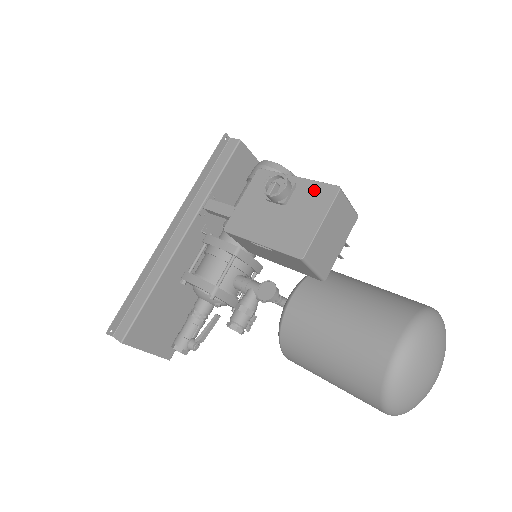
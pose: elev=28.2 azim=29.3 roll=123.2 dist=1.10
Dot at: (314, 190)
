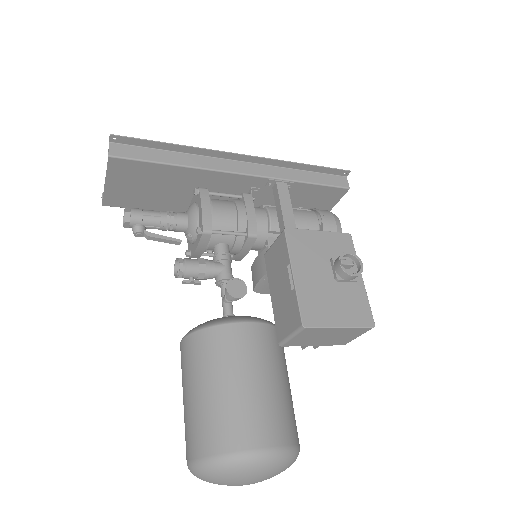
Dot at: (361, 302)
